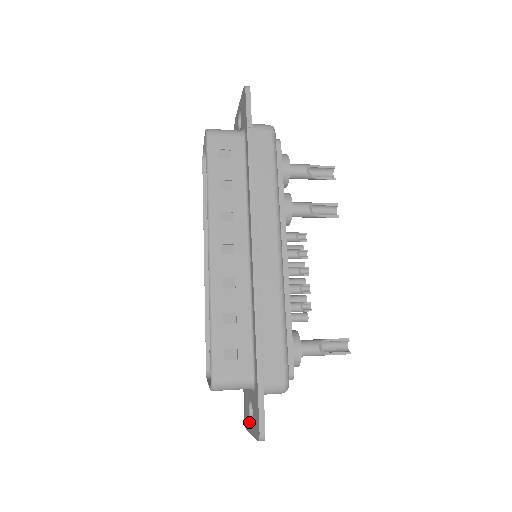
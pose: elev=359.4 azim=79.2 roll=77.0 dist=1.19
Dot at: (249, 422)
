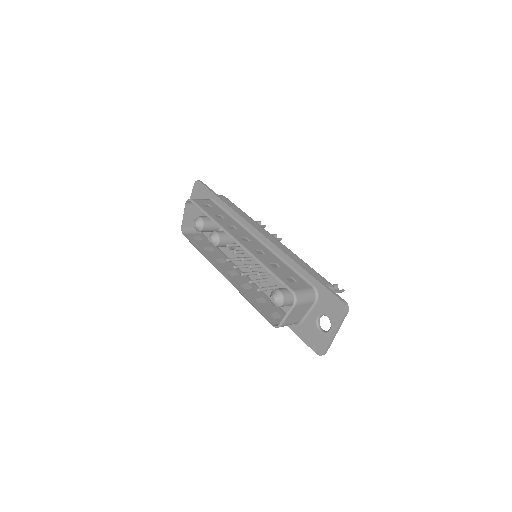
Dot at: (325, 335)
